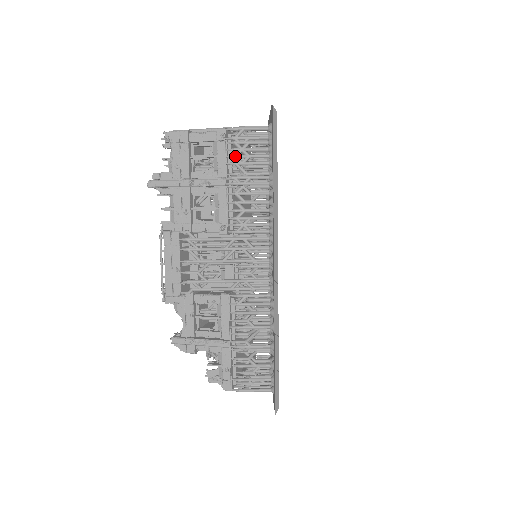
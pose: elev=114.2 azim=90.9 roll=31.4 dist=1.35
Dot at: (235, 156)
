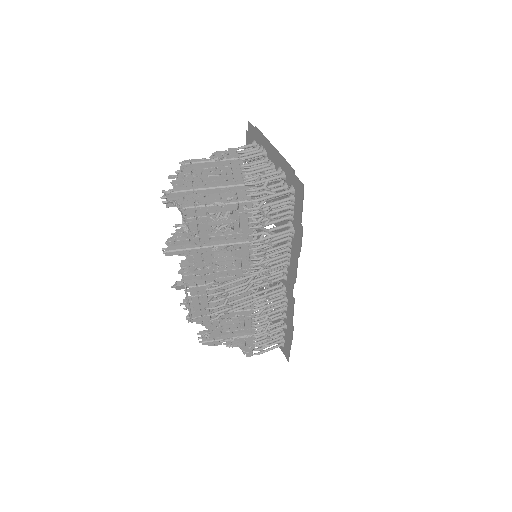
Dot at: (259, 223)
